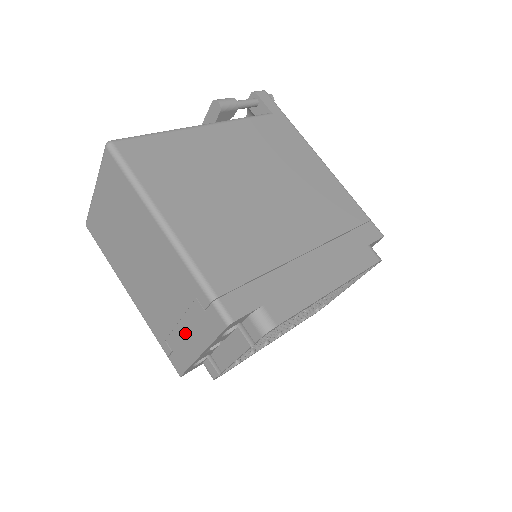
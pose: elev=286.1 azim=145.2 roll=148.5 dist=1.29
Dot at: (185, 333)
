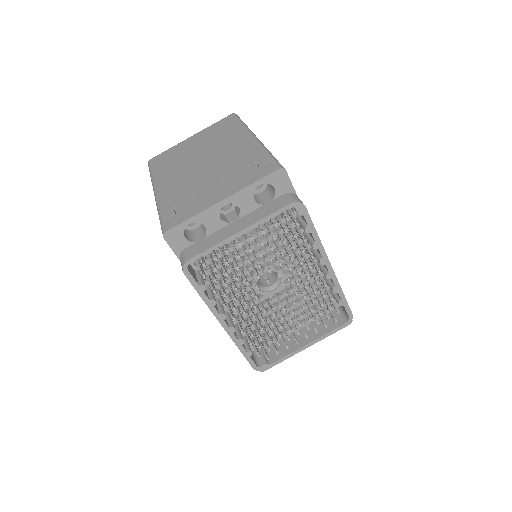
Dot at: (214, 191)
